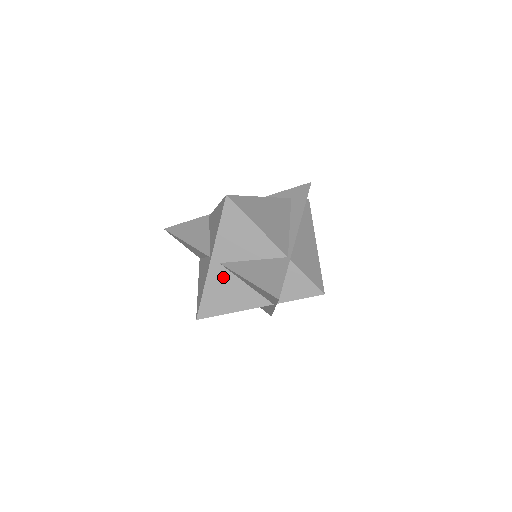
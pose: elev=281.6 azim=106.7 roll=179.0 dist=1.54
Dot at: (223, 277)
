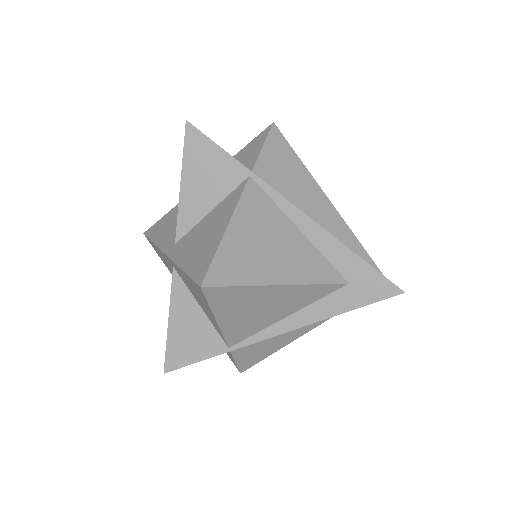
Dot at: occluded
